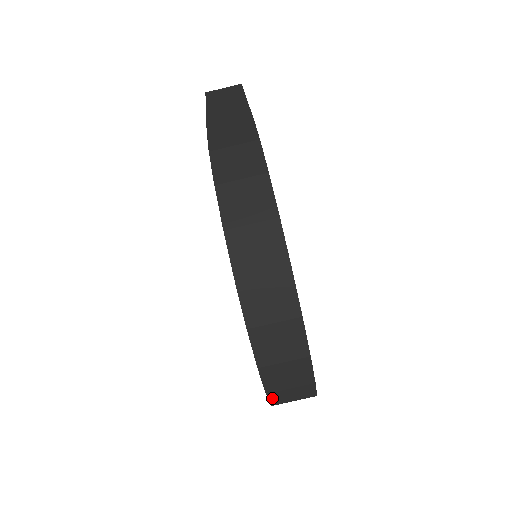
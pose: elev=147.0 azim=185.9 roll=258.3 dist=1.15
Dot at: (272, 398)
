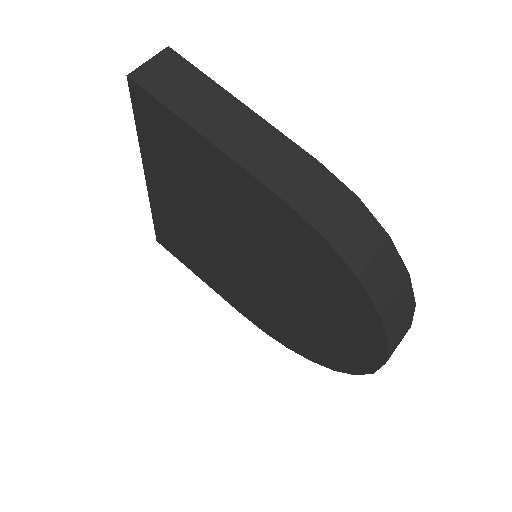
Dot at: occluded
